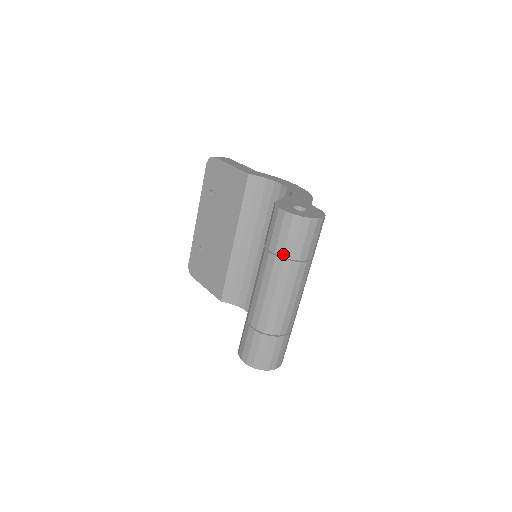
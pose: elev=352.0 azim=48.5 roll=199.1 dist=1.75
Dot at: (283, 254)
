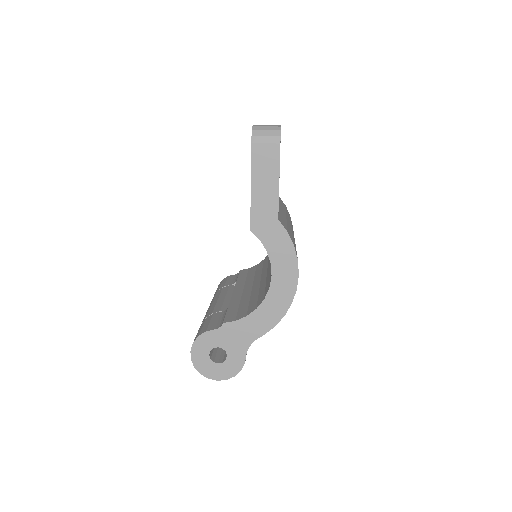
Dot at: occluded
